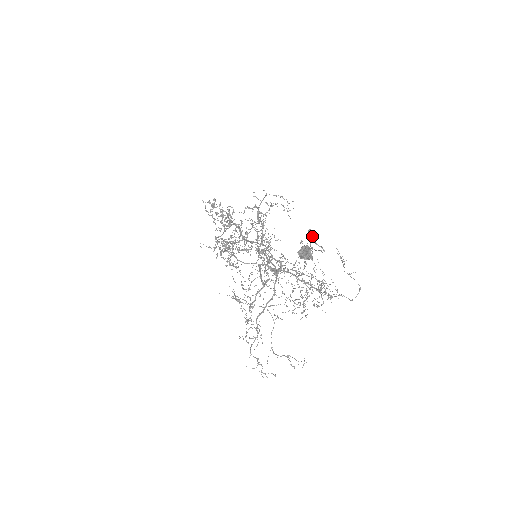
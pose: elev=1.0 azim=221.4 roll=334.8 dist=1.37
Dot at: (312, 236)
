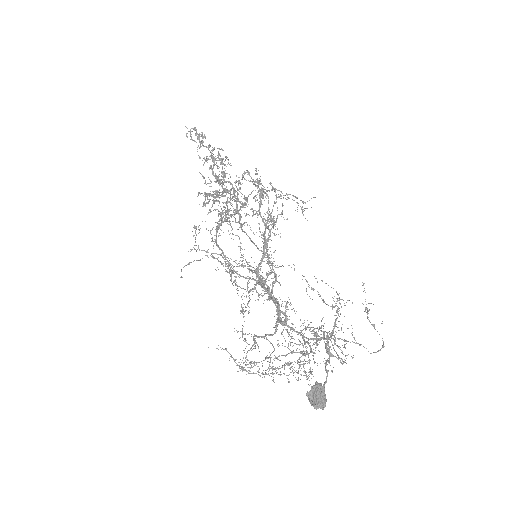
Dot at: (329, 357)
